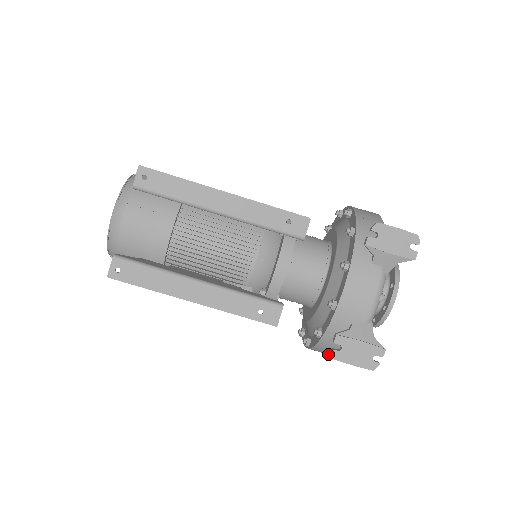
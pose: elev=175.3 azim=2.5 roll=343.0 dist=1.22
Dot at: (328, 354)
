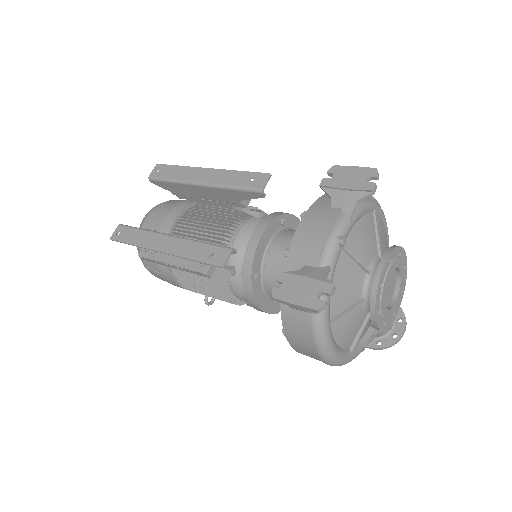
Dot at: (305, 341)
